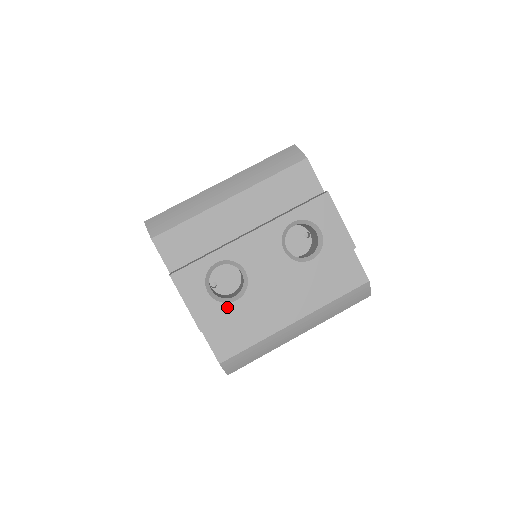
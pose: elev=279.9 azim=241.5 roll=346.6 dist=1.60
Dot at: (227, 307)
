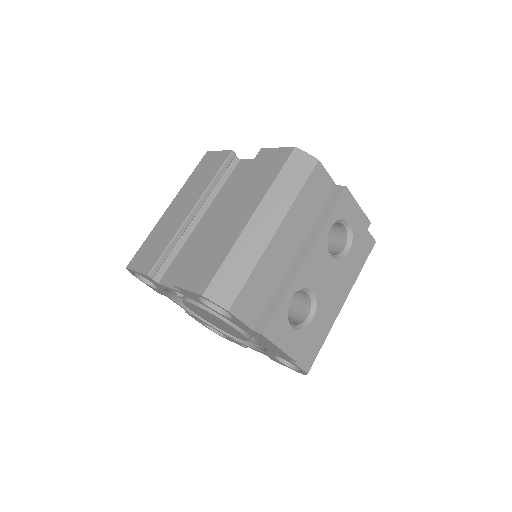
Dot at: (308, 329)
